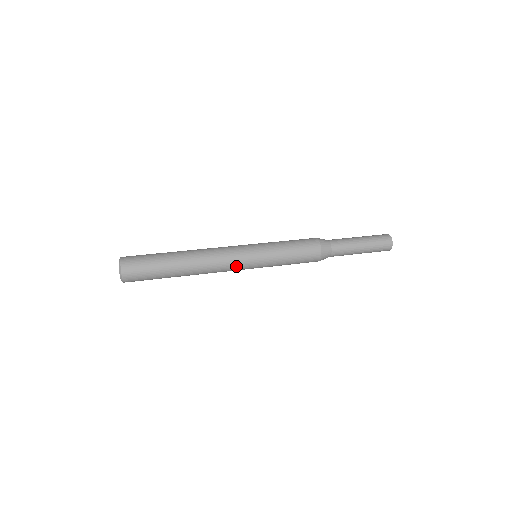
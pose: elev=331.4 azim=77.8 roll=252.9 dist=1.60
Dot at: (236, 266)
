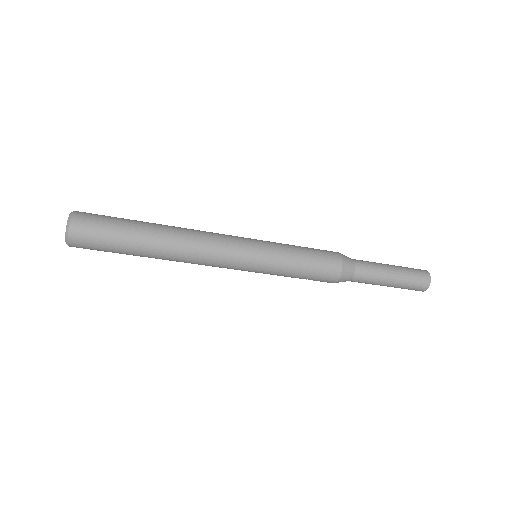
Dot at: (230, 238)
